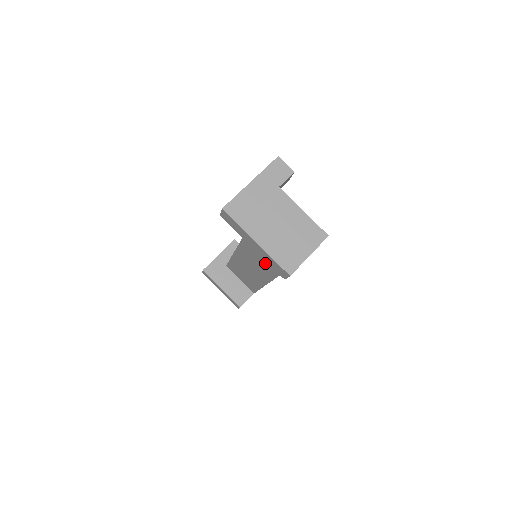
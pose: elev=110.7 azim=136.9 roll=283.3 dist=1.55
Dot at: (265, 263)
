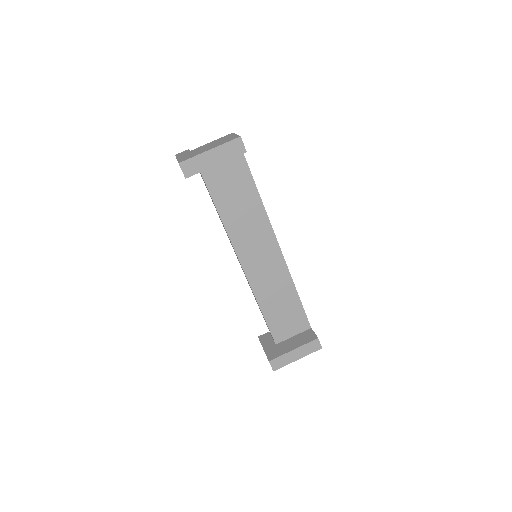
Dot at: (259, 236)
